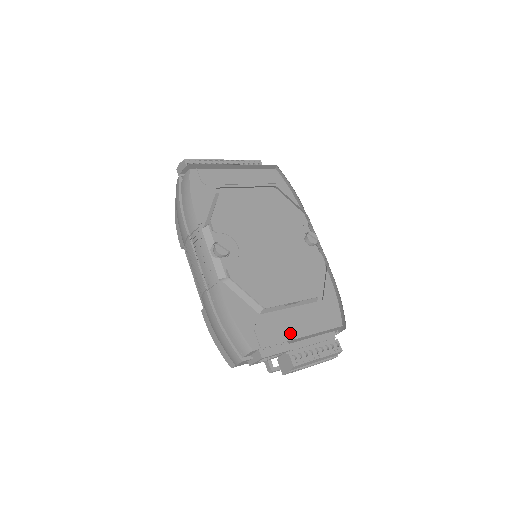
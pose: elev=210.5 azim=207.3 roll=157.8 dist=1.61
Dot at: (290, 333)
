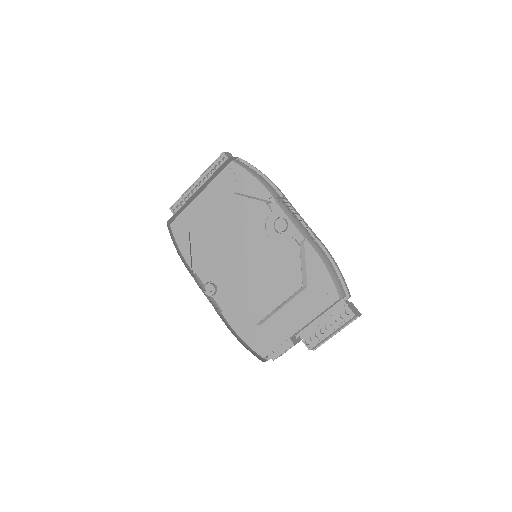
Dot at: (289, 330)
